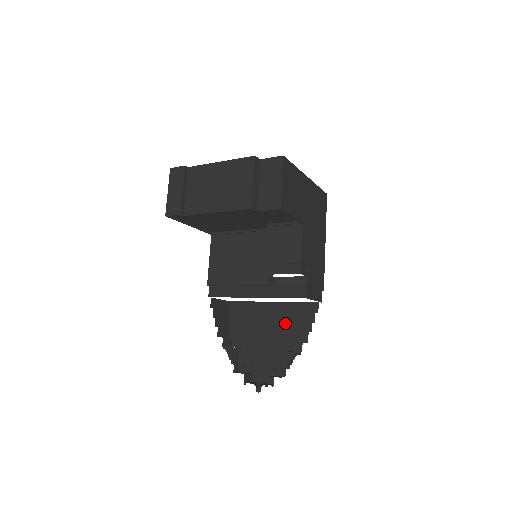
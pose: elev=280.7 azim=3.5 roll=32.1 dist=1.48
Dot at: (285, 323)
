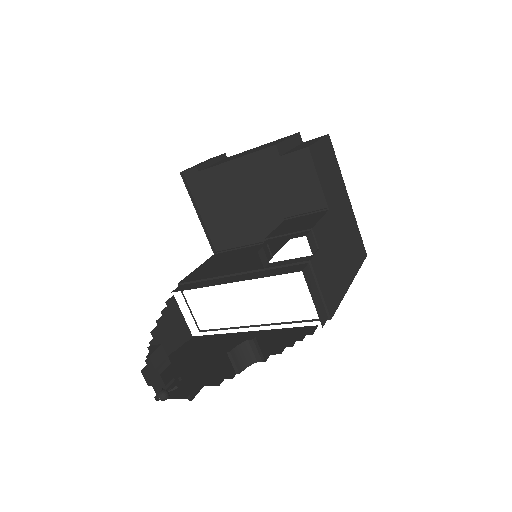
Dot at: occluded
